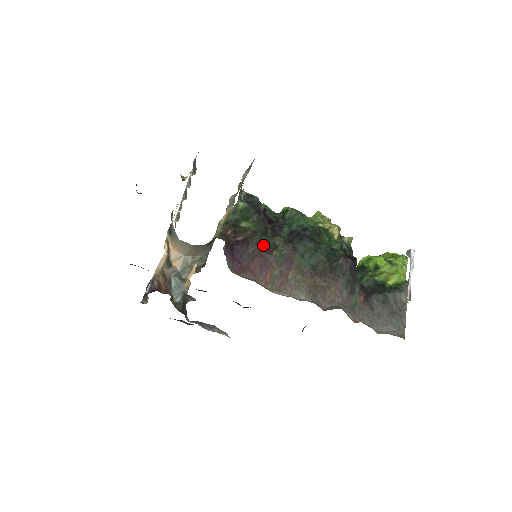
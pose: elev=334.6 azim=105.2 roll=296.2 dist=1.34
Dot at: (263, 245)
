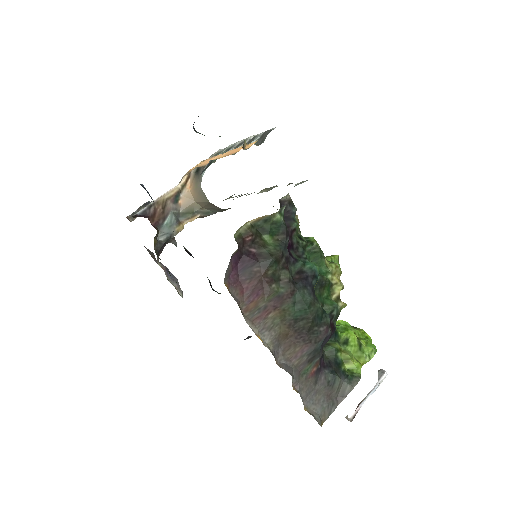
Dot at: (269, 271)
